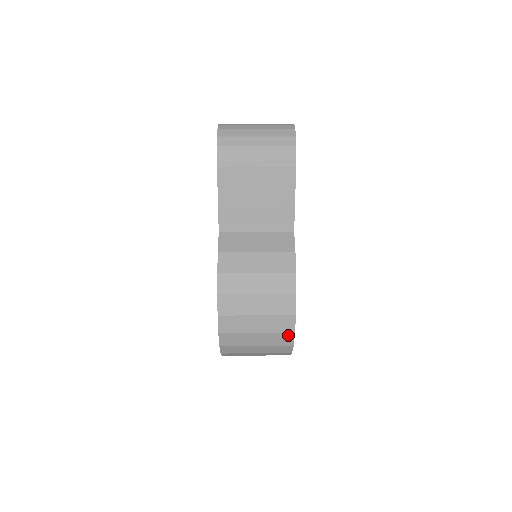
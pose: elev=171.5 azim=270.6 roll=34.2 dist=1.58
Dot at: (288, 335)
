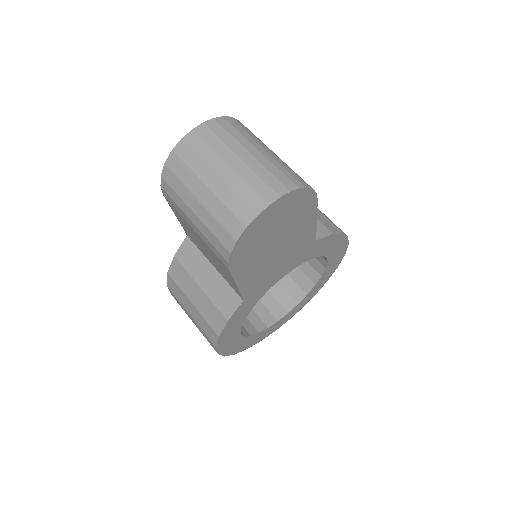
Dot at: occluded
